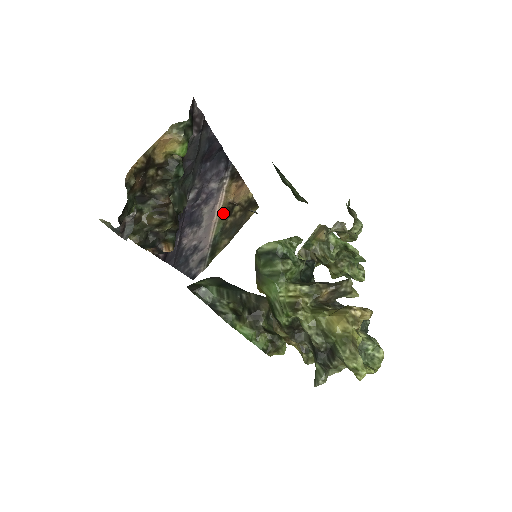
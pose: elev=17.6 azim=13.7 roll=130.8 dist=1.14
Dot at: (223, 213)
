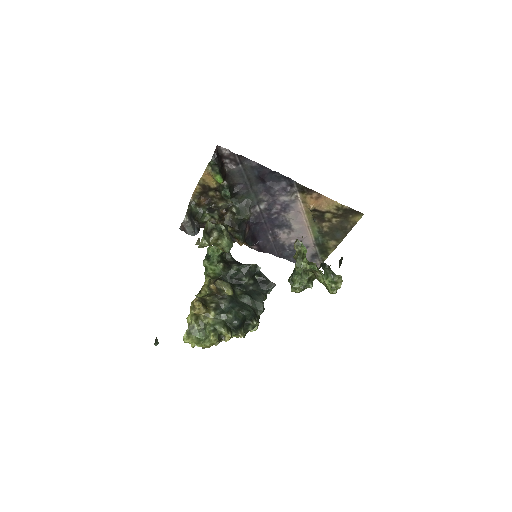
Dot at: (312, 219)
